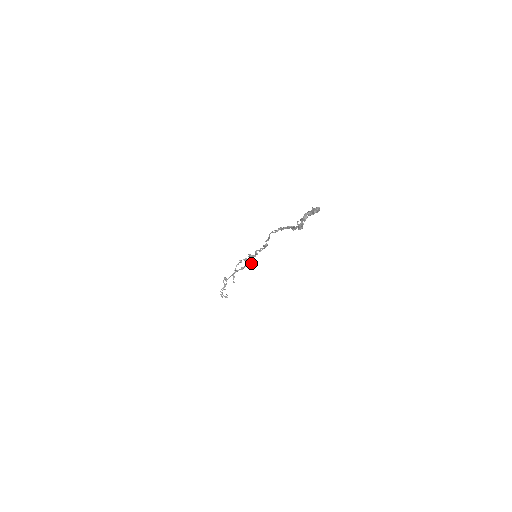
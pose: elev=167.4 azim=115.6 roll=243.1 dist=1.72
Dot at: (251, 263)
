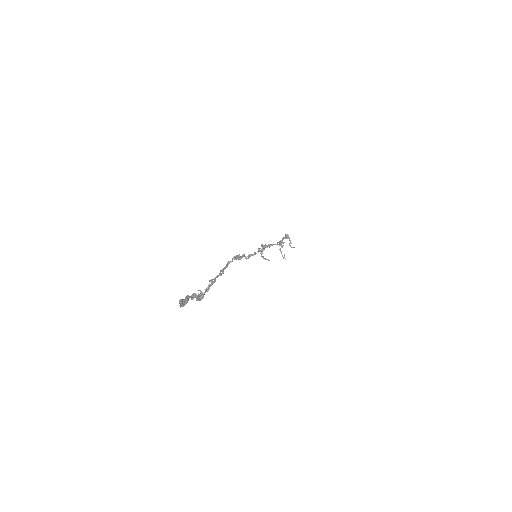
Dot at: (279, 244)
